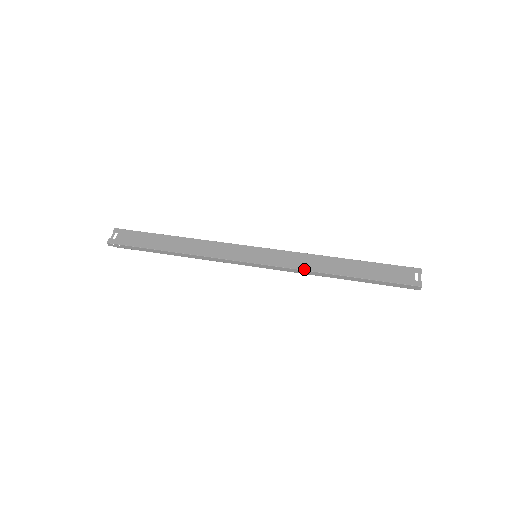
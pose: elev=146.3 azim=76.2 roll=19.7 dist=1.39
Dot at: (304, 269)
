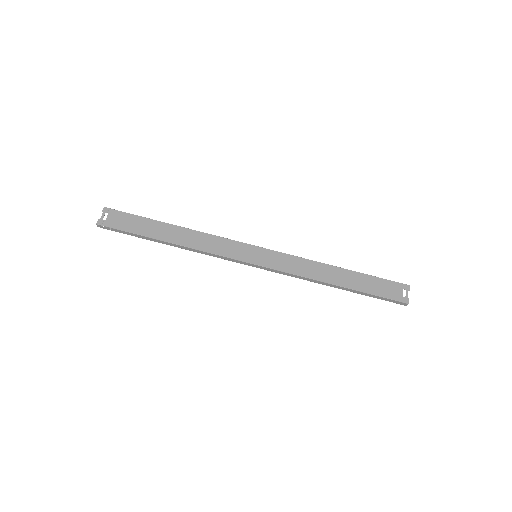
Dot at: (303, 276)
